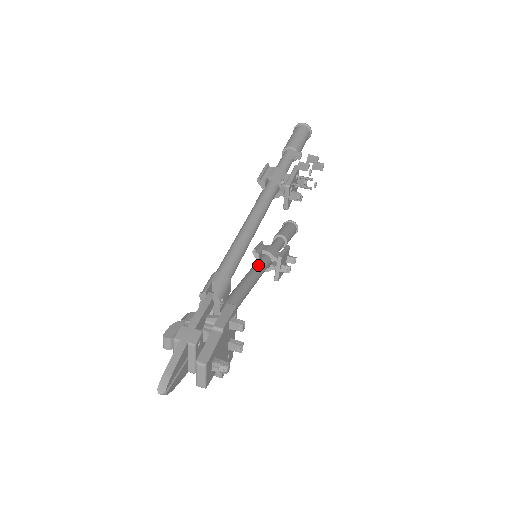
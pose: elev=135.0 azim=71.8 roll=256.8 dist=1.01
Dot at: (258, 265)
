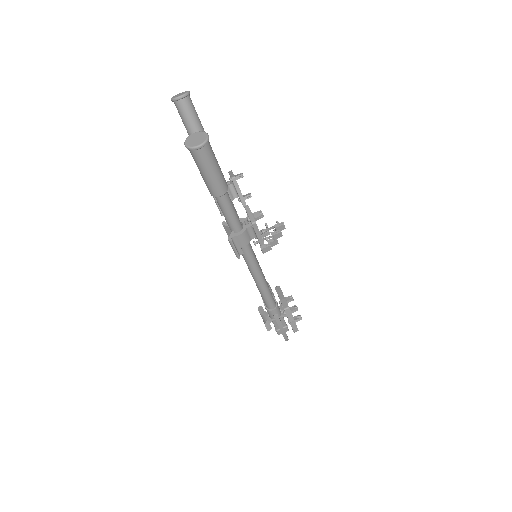
Dot at: occluded
